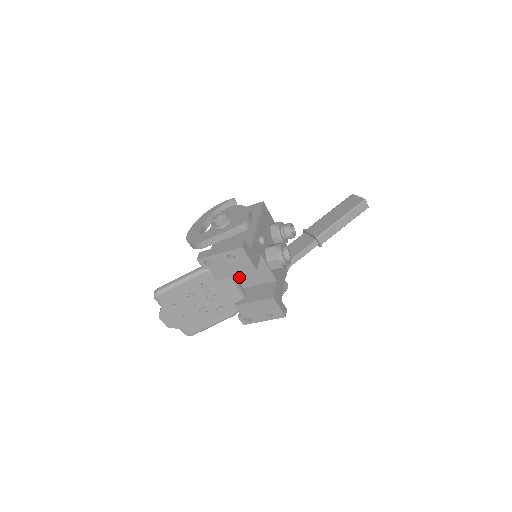
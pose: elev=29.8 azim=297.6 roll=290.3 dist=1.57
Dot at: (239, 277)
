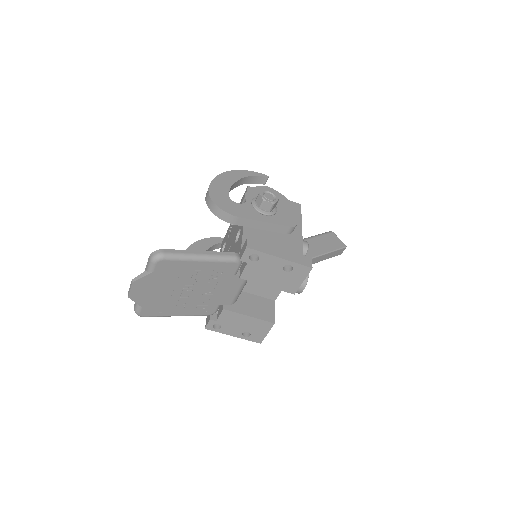
Dot at: occluded
